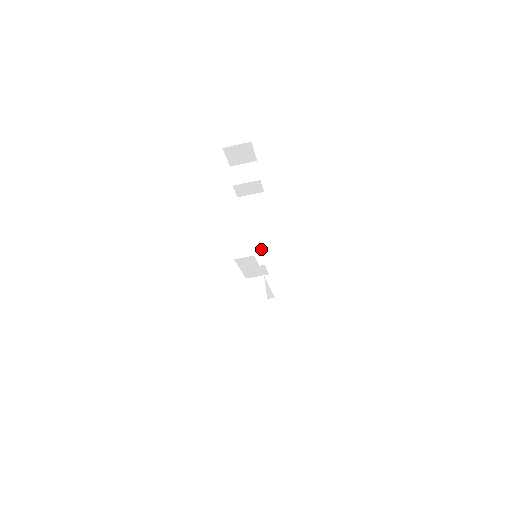
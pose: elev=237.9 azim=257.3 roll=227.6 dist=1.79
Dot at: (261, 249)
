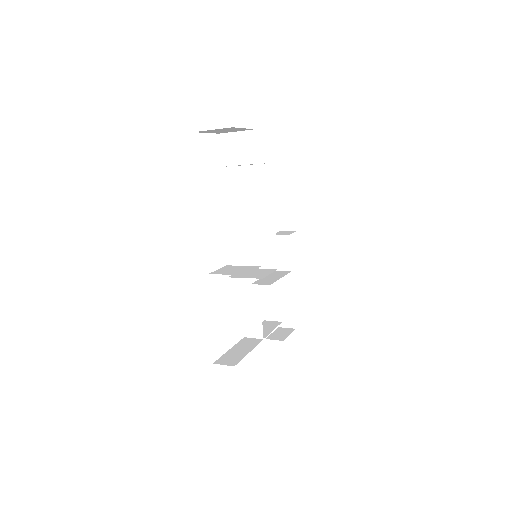
Dot at: (262, 248)
